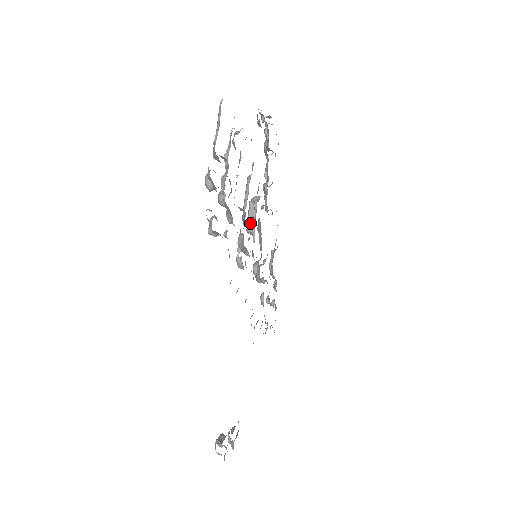
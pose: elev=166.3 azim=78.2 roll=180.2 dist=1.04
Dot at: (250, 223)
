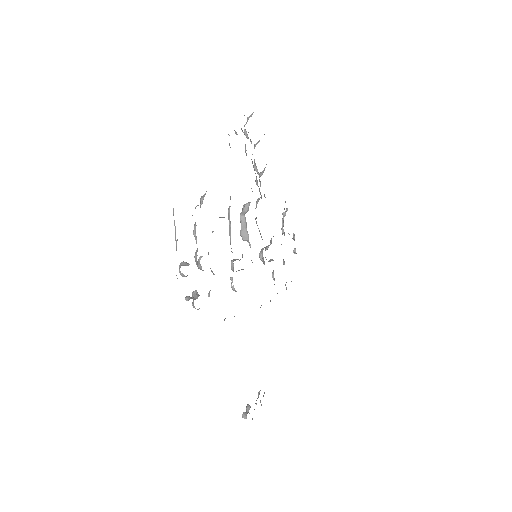
Dot at: (244, 234)
